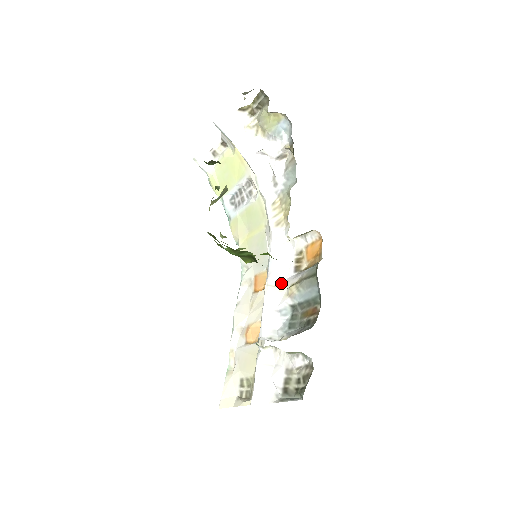
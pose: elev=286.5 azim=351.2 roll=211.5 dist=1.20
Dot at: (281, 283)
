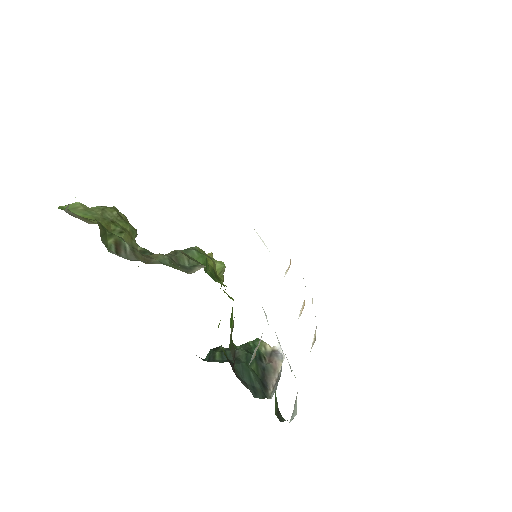
Dot at: occluded
